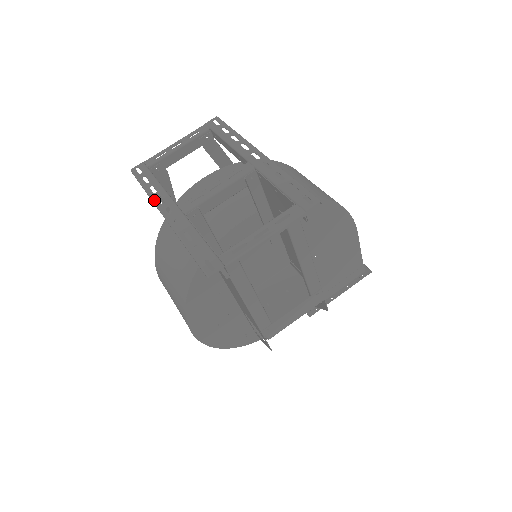
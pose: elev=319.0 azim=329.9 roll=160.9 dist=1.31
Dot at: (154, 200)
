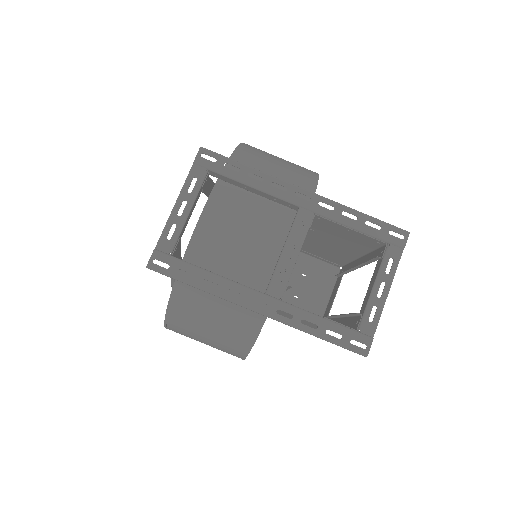
Dot at: (226, 298)
